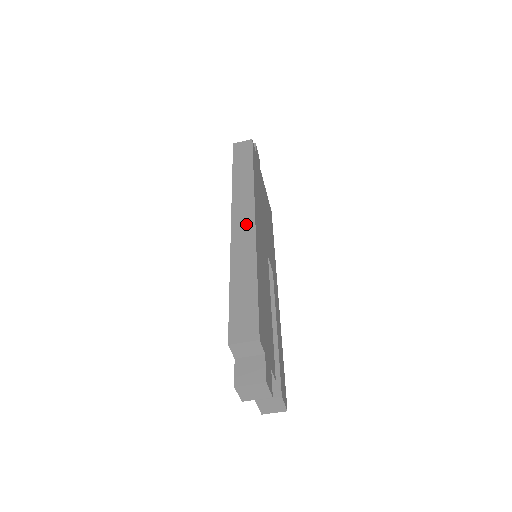
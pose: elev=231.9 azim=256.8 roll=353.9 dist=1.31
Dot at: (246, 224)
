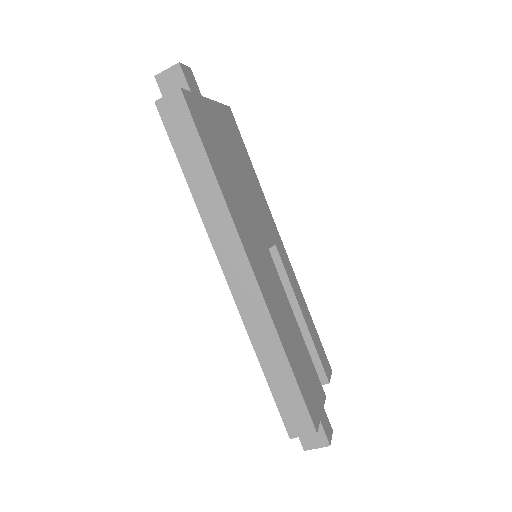
Dot at: (246, 284)
